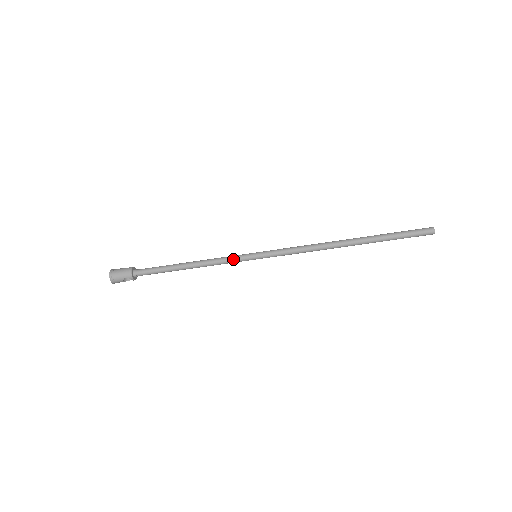
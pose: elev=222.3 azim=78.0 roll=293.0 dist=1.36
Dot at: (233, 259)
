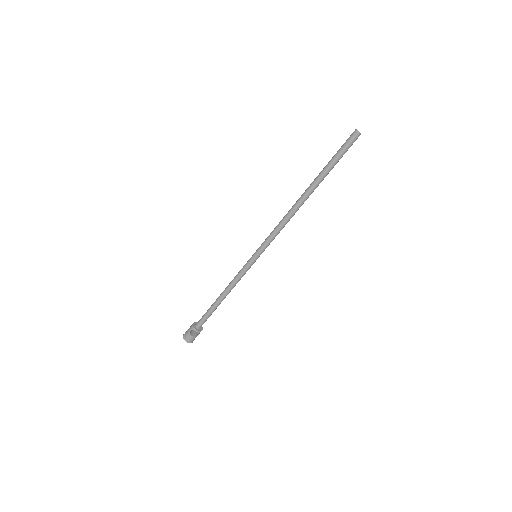
Dot at: (242, 269)
